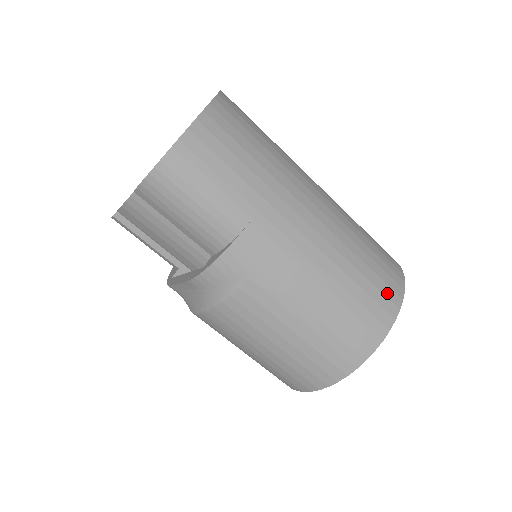
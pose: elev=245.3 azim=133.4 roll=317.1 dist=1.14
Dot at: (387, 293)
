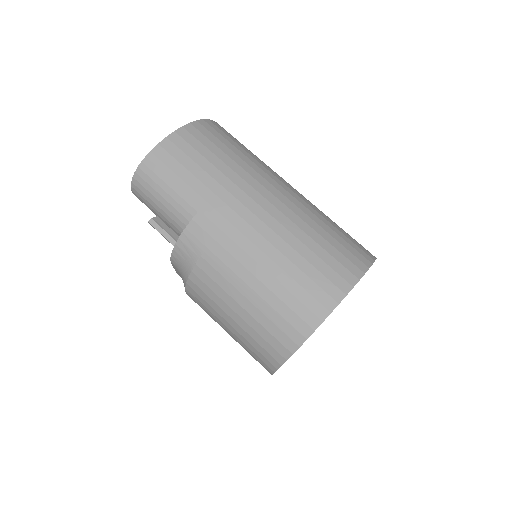
Dot at: (333, 279)
